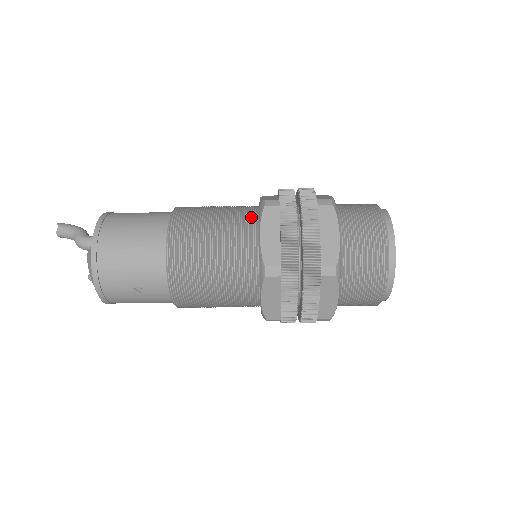
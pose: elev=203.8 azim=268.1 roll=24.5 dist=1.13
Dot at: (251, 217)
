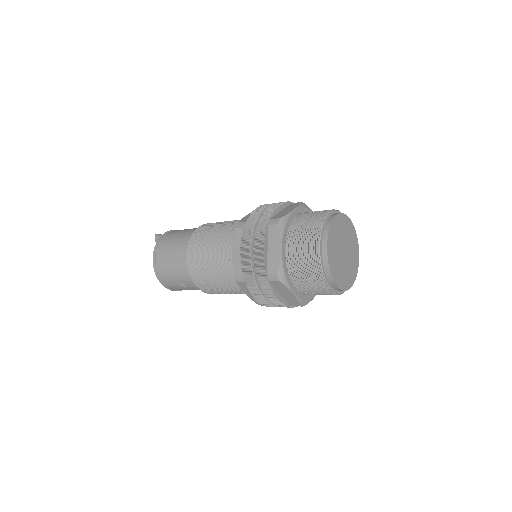
Dot at: occluded
